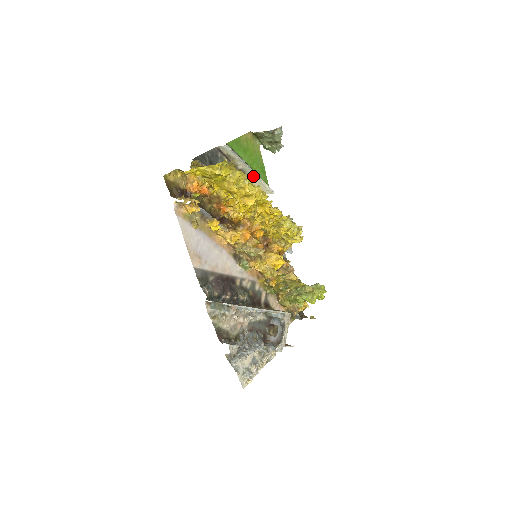
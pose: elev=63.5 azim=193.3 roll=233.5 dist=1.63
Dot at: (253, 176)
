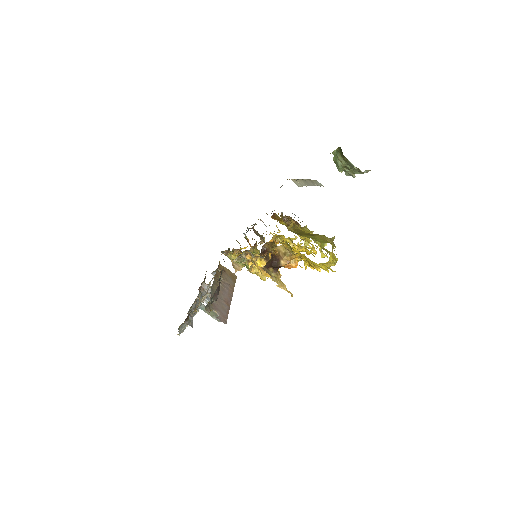
Dot at: (303, 182)
